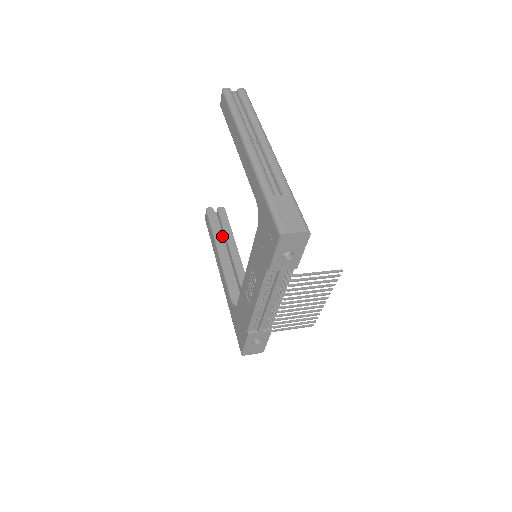
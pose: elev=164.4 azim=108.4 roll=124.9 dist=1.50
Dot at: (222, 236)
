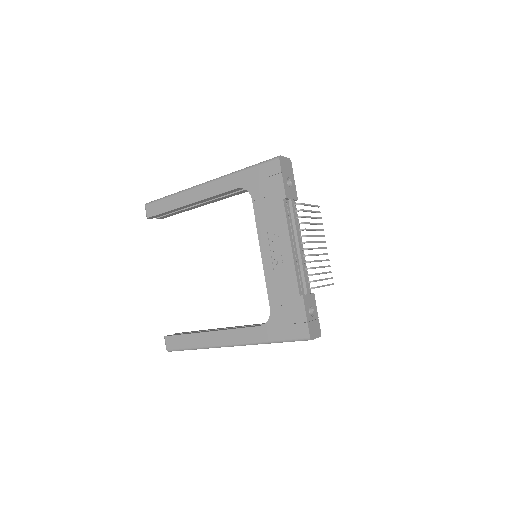
Dot at: occluded
